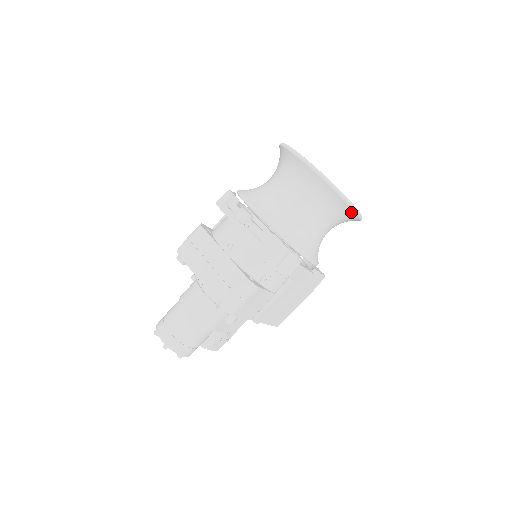
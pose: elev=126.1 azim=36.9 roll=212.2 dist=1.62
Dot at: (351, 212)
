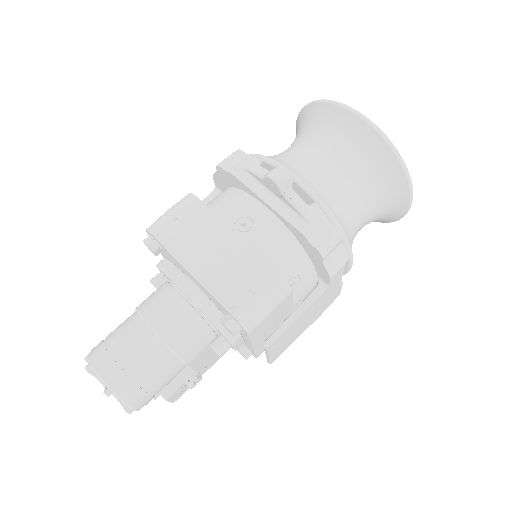
Dot at: (405, 201)
